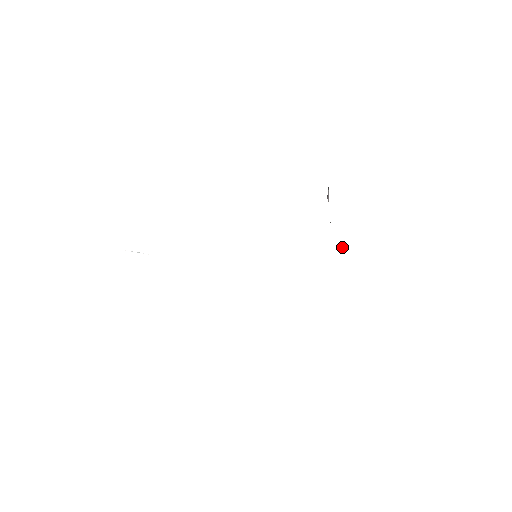
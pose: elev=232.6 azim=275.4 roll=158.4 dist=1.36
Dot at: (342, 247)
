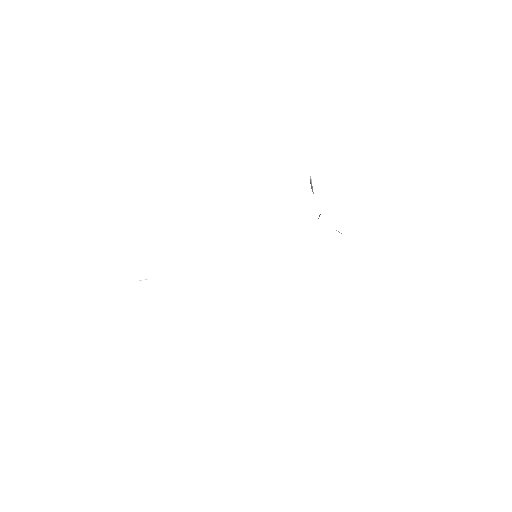
Dot at: (338, 231)
